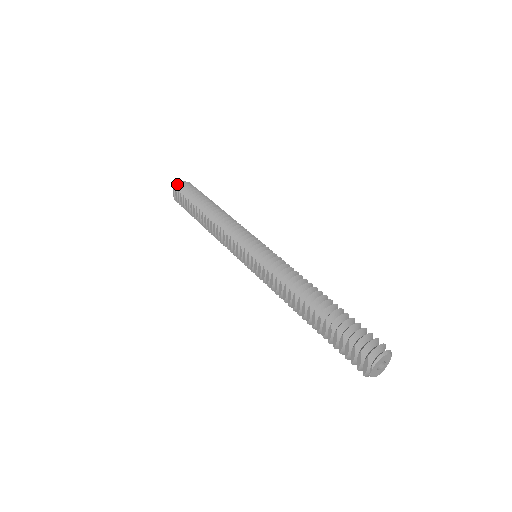
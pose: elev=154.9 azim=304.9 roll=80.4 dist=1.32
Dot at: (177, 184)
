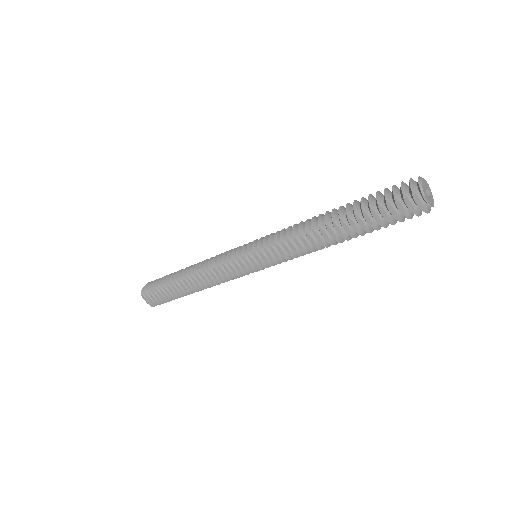
Dot at: (143, 291)
